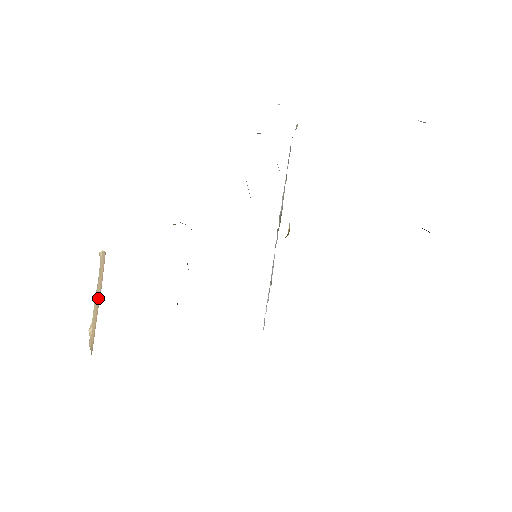
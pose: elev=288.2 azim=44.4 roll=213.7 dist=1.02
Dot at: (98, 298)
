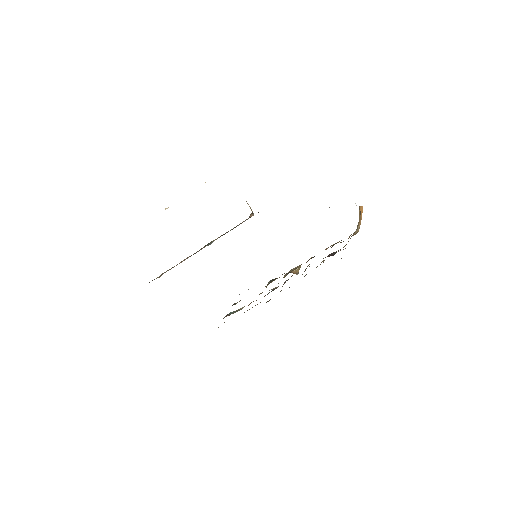
Dot at: occluded
